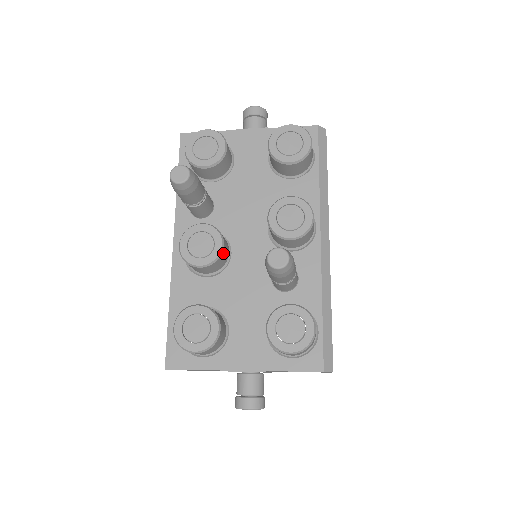
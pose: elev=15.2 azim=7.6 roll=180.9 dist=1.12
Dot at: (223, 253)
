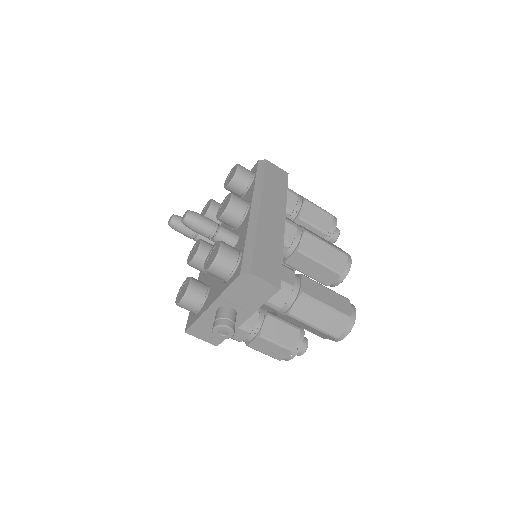
Dot at: (203, 249)
